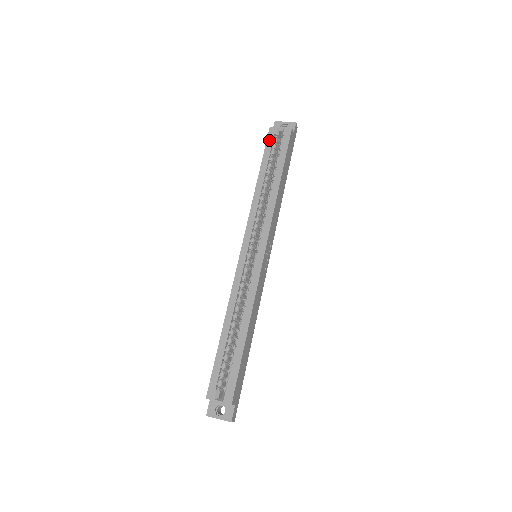
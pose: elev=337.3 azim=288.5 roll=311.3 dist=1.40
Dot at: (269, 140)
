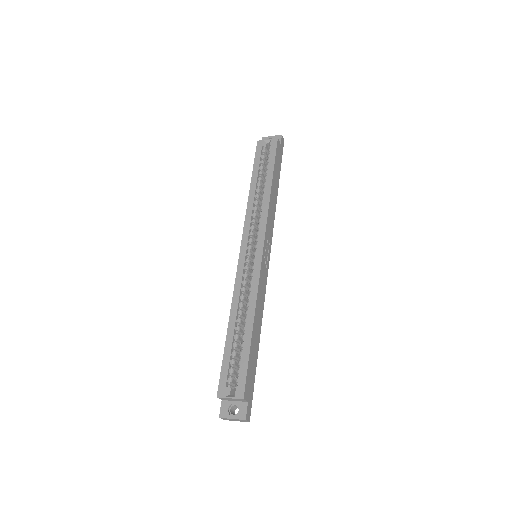
Dot at: (258, 152)
